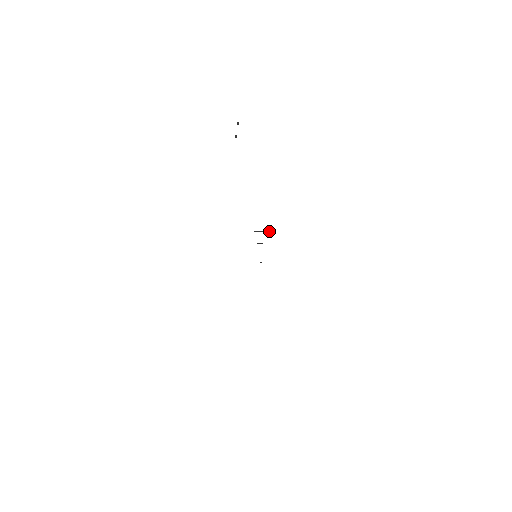
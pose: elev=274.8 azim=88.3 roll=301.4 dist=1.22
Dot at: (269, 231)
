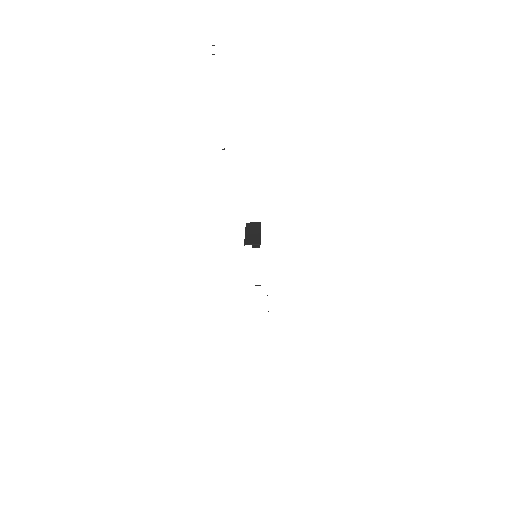
Dot at: occluded
